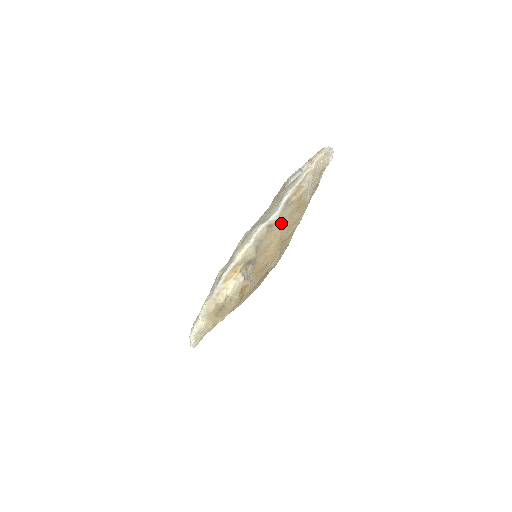
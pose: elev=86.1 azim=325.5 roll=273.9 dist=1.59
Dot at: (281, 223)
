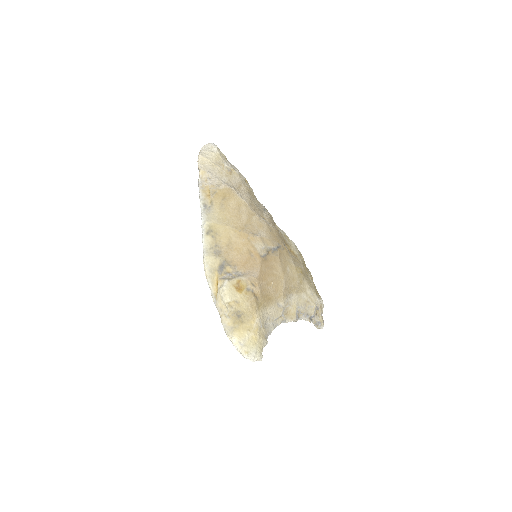
Dot at: (219, 221)
